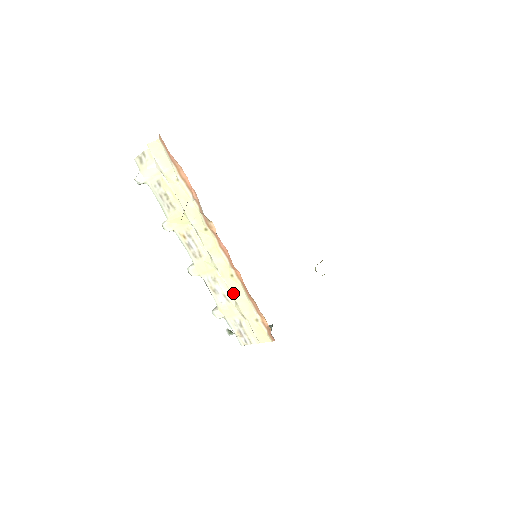
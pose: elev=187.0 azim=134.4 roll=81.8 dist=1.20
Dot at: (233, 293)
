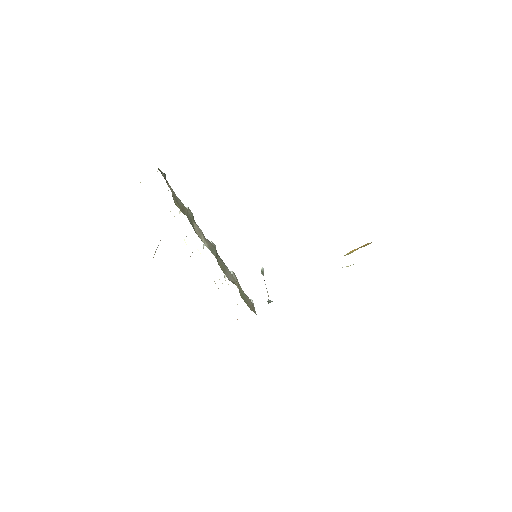
Dot at: occluded
